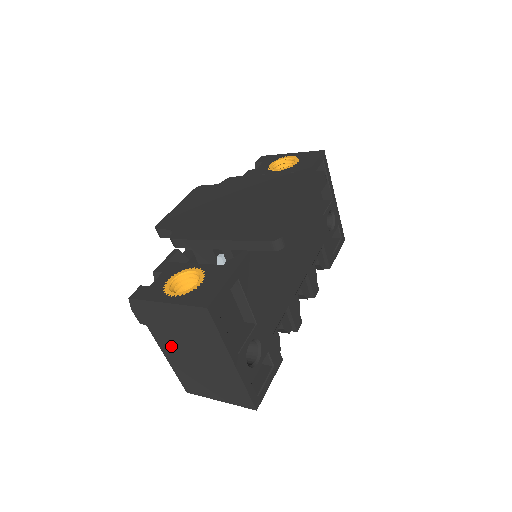
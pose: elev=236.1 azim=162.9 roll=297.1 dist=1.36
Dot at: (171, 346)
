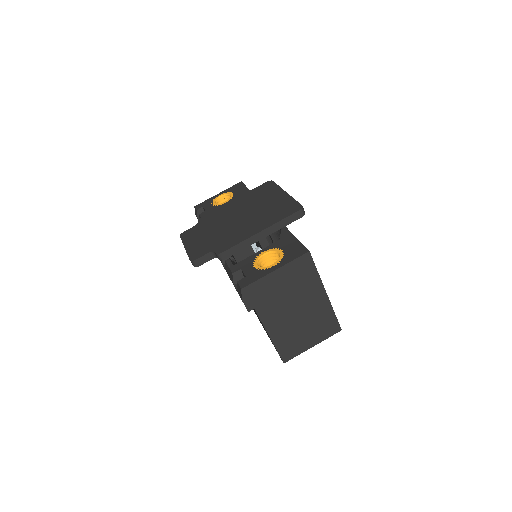
Dot at: (275, 316)
